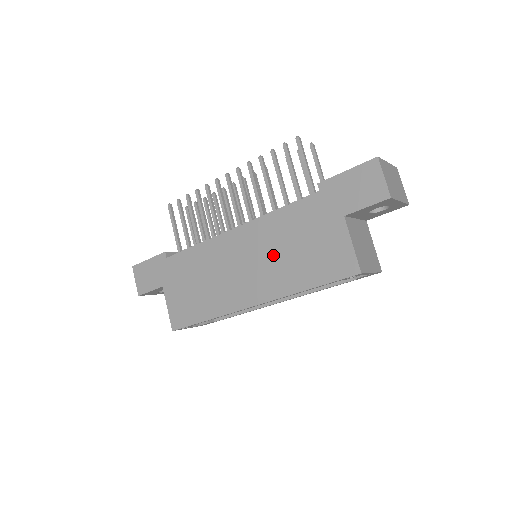
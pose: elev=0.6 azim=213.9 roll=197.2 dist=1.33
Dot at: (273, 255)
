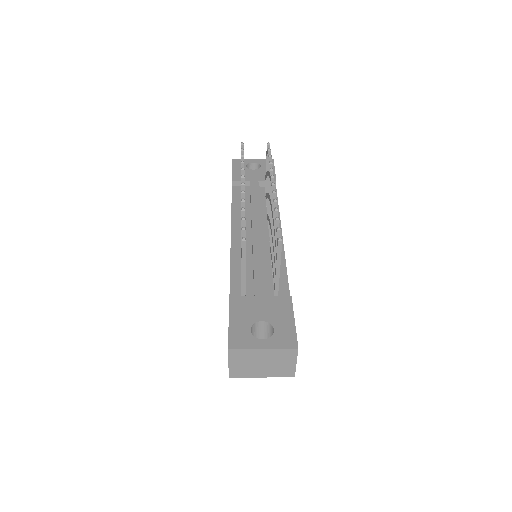
Dot at: occluded
